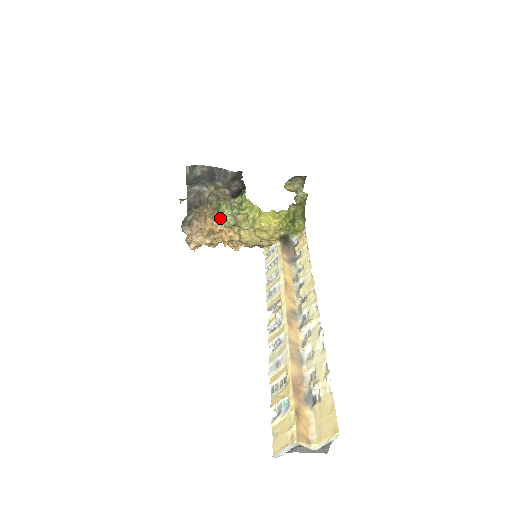
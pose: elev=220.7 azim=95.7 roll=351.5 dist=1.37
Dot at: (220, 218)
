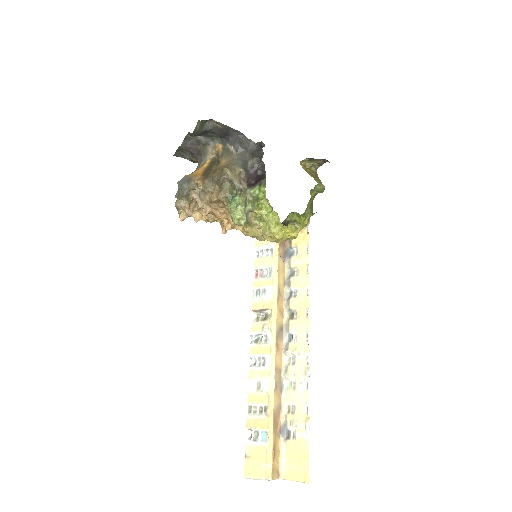
Dot at: (229, 211)
